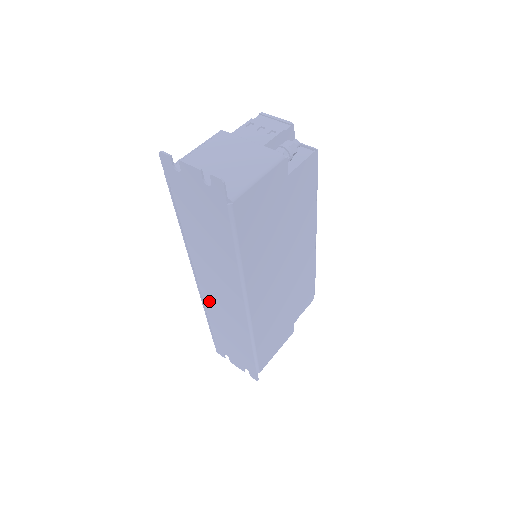
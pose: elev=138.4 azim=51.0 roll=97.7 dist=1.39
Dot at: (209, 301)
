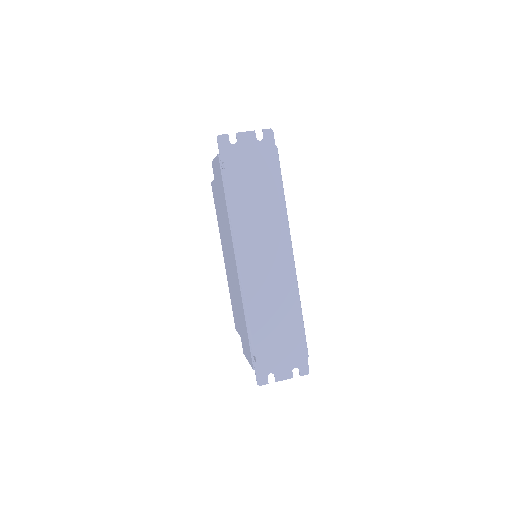
Dot at: (253, 289)
